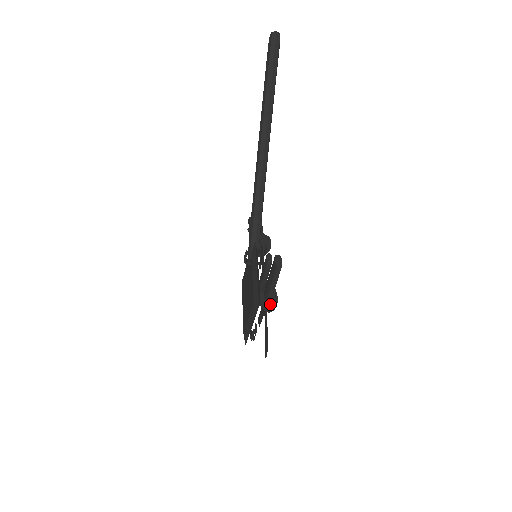
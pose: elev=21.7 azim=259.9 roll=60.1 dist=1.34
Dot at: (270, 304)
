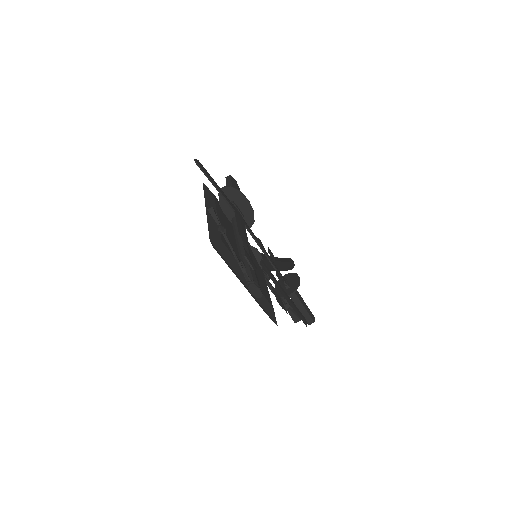
Dot at: (231, 196)
